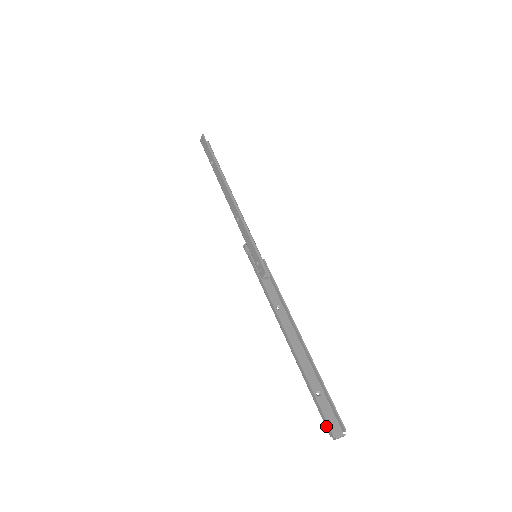
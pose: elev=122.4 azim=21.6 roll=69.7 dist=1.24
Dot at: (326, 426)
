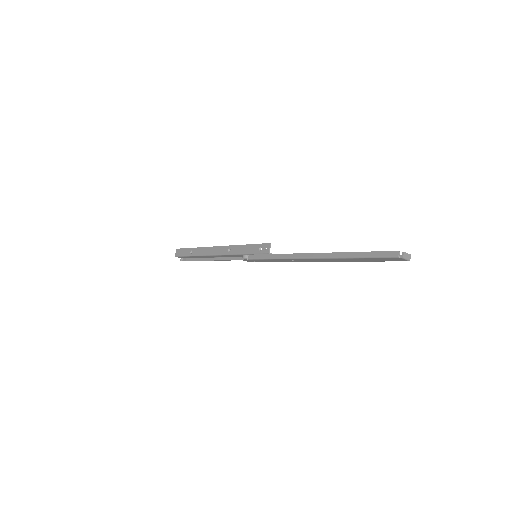
Dot at: (388, 255)
